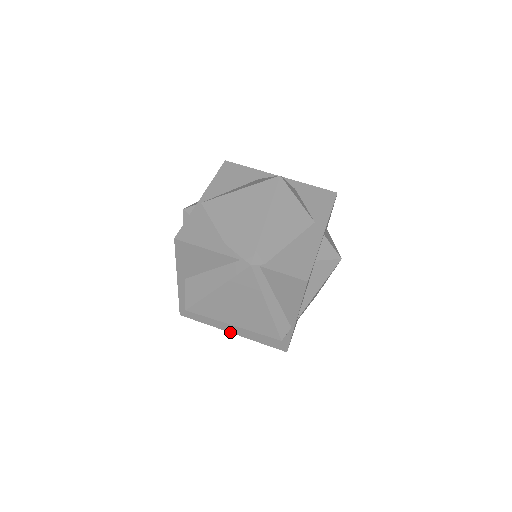
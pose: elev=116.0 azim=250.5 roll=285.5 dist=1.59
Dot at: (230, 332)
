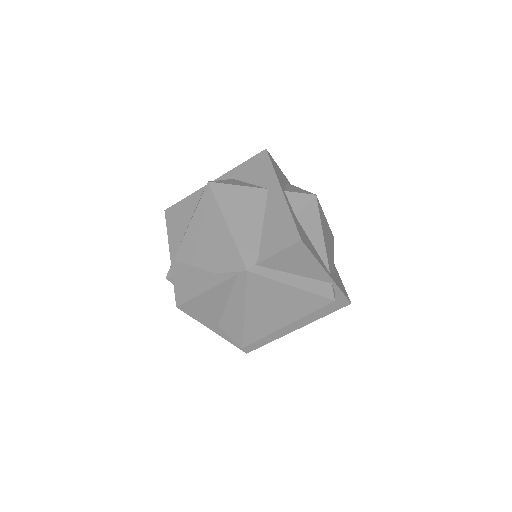
Dot at: occluded
